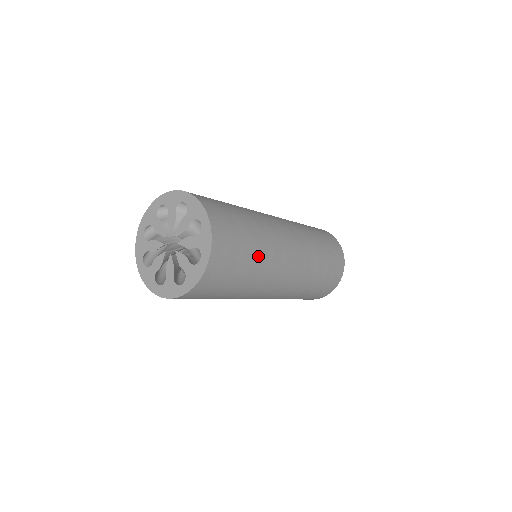
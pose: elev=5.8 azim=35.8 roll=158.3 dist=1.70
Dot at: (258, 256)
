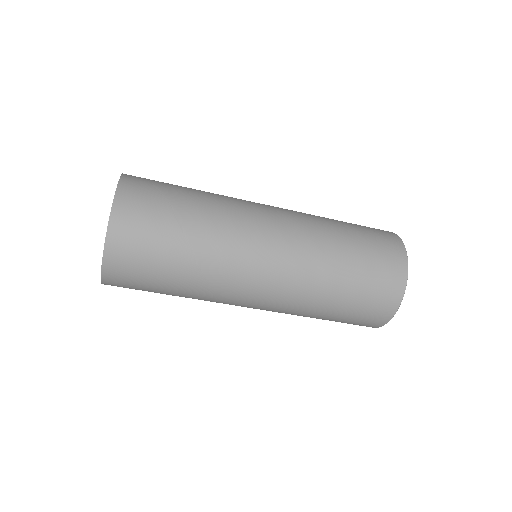
Dot at: (192, 257)
